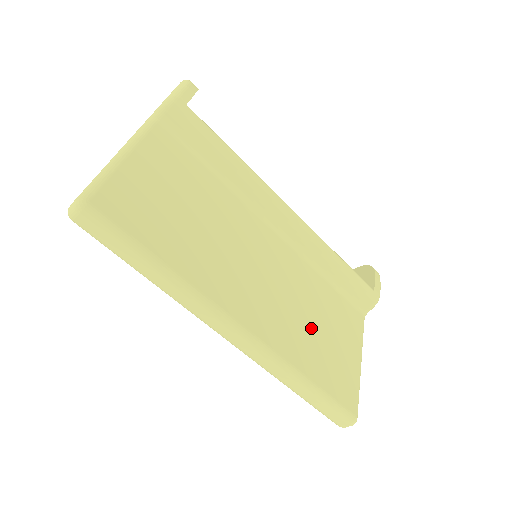
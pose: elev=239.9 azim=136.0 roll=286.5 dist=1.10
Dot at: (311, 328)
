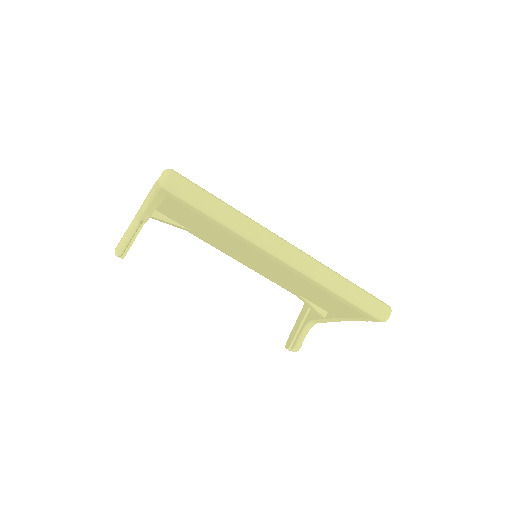
Dot at: occluded
